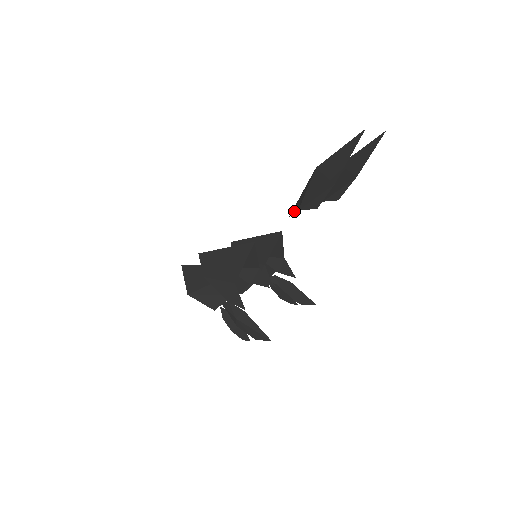
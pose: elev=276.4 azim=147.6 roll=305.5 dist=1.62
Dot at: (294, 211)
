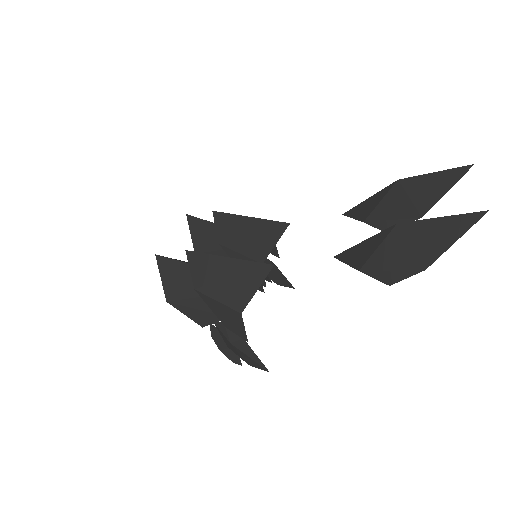
Dot at: (347, 261)
